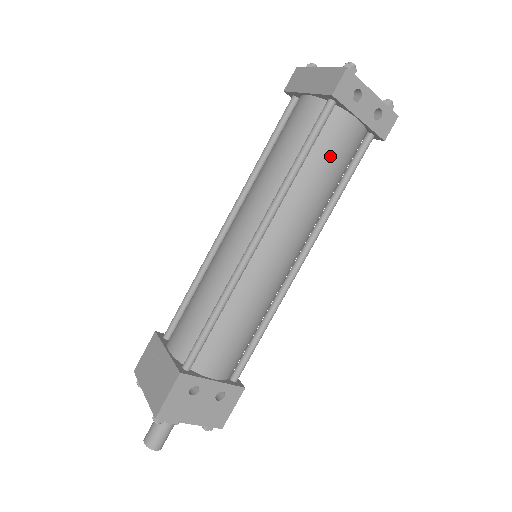
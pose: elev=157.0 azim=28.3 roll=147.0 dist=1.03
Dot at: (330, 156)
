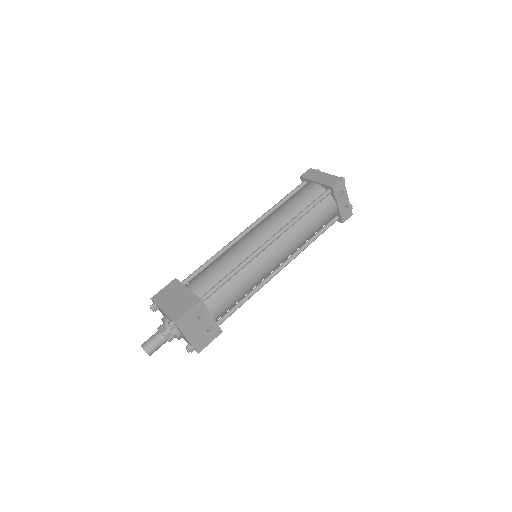
Dot at: (319, 217)
